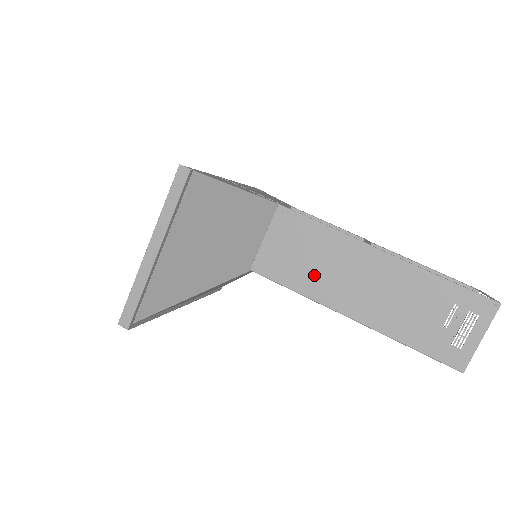
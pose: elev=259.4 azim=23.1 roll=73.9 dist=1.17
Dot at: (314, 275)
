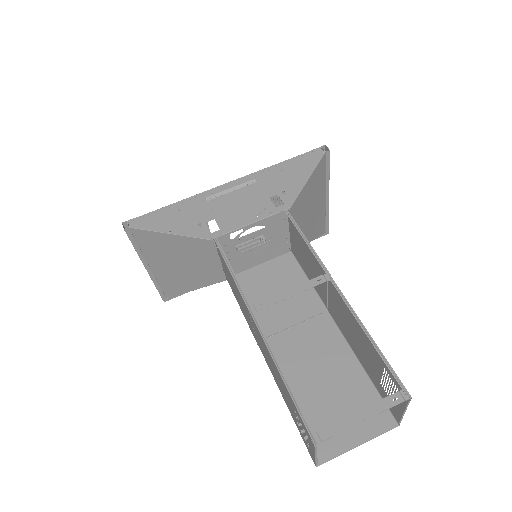
Dot at: (243, 310)
